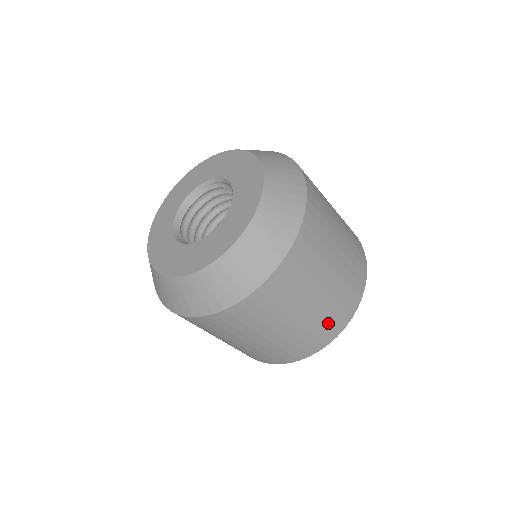
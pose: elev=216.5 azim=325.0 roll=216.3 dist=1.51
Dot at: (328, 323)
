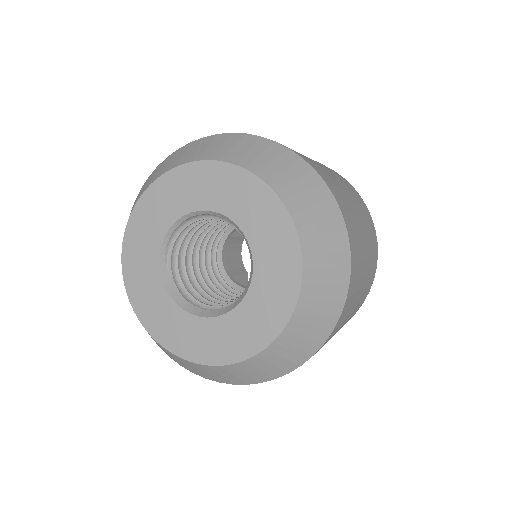
Dot at: (373, 251)
